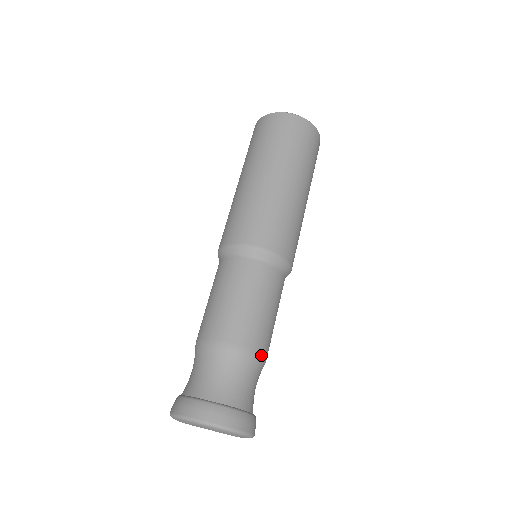
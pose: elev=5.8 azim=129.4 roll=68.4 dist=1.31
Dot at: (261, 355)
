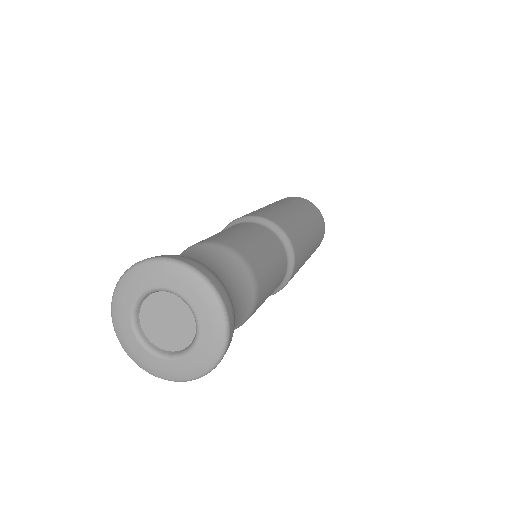
Dot at: (255, 278)
